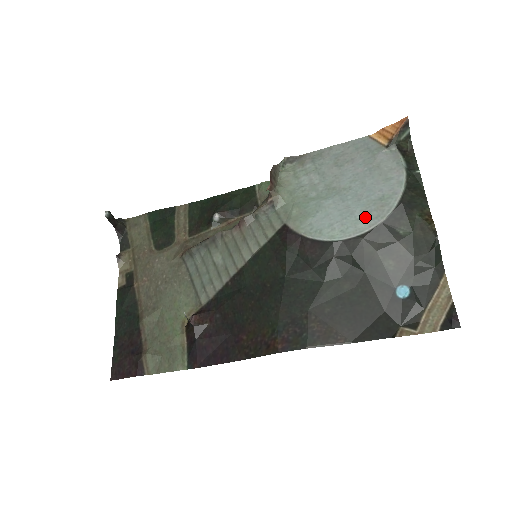
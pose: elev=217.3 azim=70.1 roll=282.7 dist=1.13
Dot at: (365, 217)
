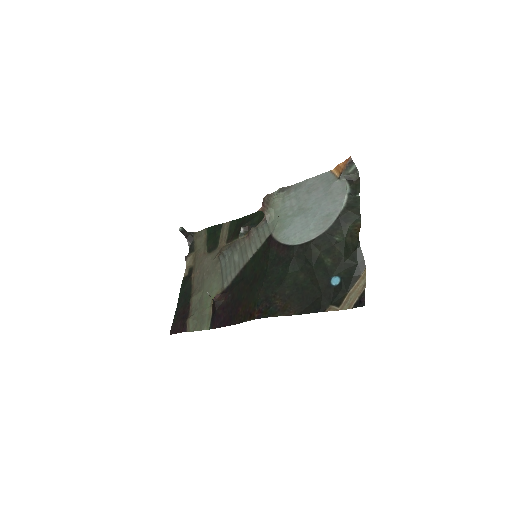
Dot at: (315, 228)
